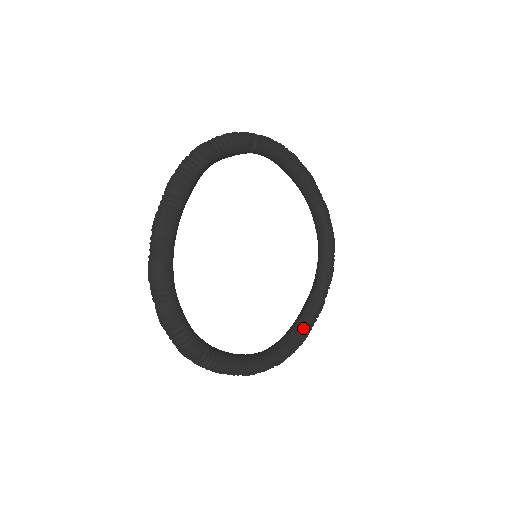
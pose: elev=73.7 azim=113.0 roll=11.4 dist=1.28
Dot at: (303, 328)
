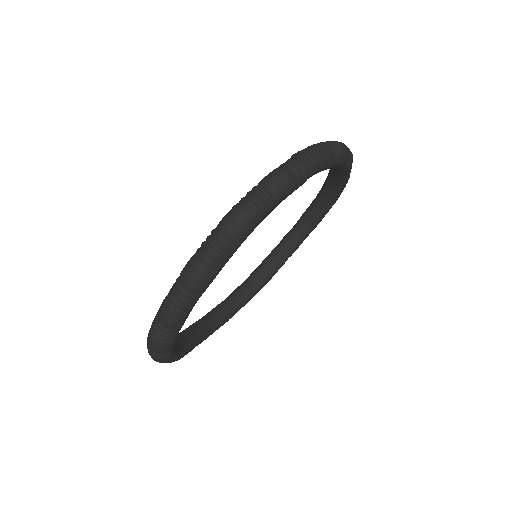
Dot at: (273, 272)
